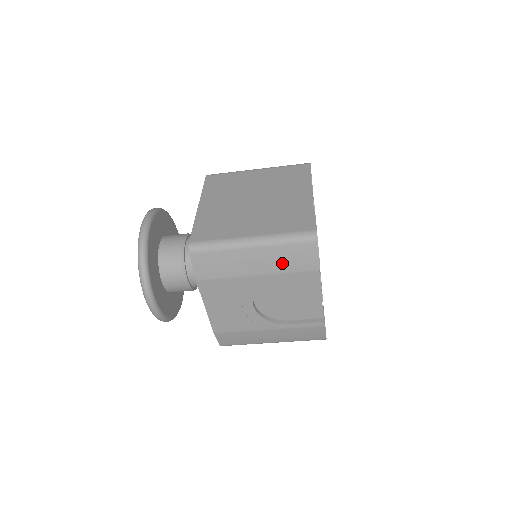
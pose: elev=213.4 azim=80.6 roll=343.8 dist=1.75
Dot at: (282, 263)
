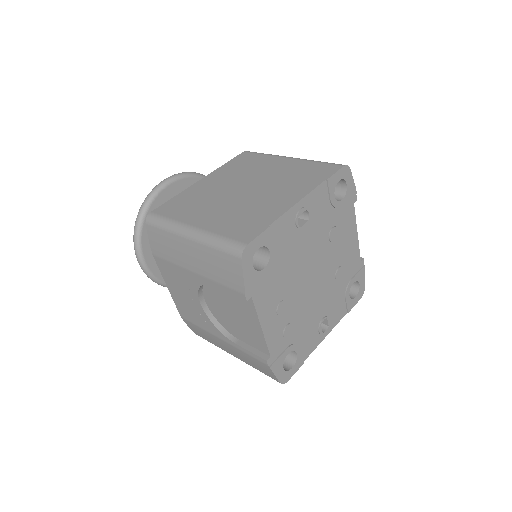
Dot at: (212, 269)
